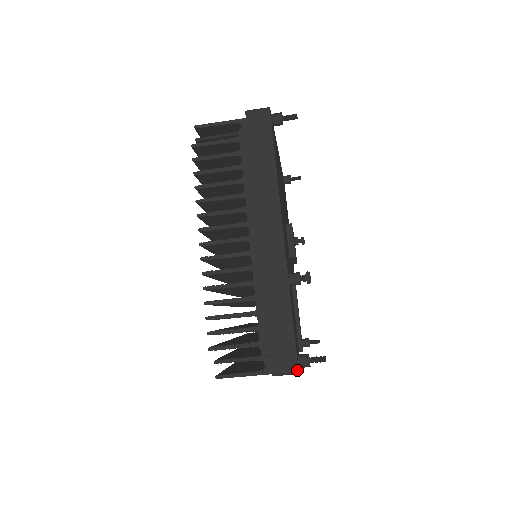
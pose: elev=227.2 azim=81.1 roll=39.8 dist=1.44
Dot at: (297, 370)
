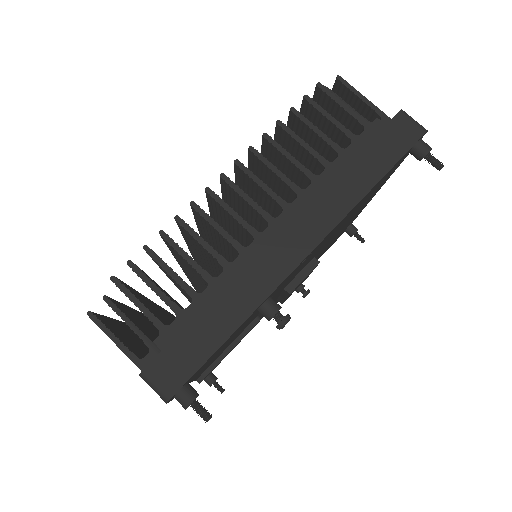
Dot at: (169, 397)
